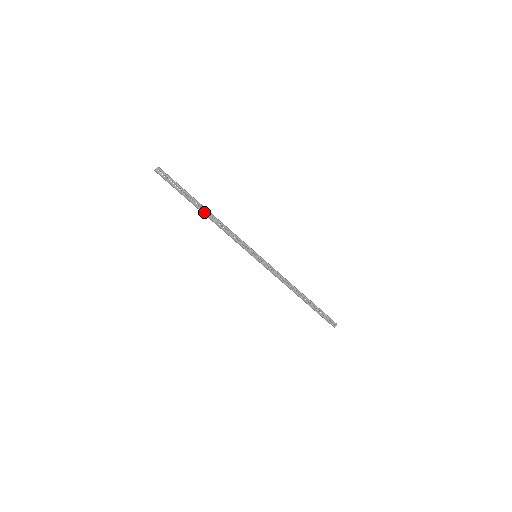
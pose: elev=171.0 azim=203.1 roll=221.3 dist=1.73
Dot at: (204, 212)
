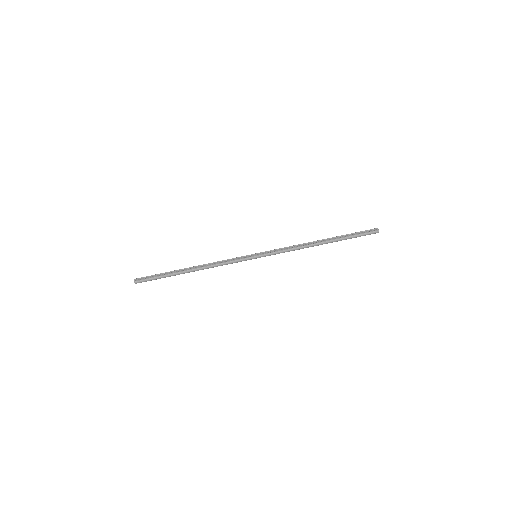
Dot at: (189, 270)
